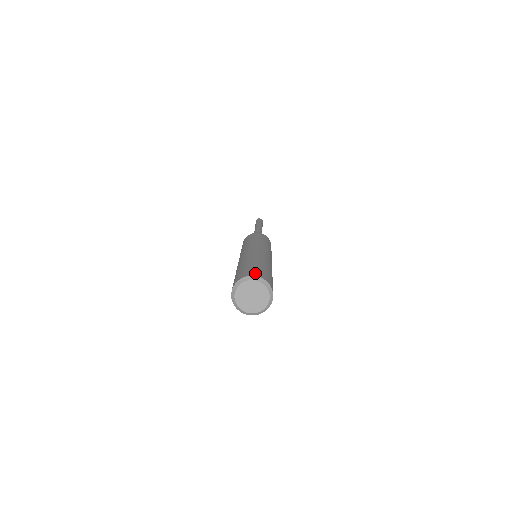
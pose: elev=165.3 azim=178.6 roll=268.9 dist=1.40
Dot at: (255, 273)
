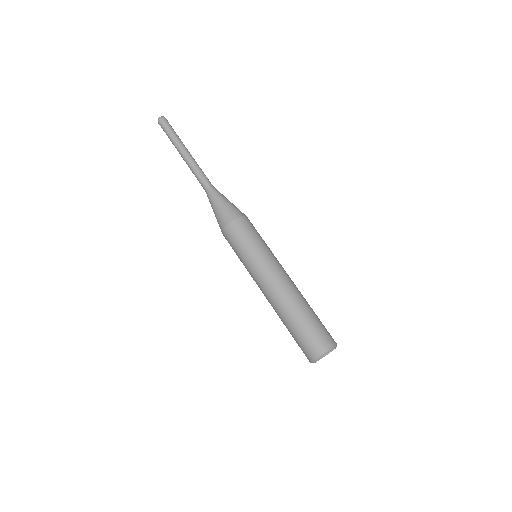
Dot at: (314, 352)
